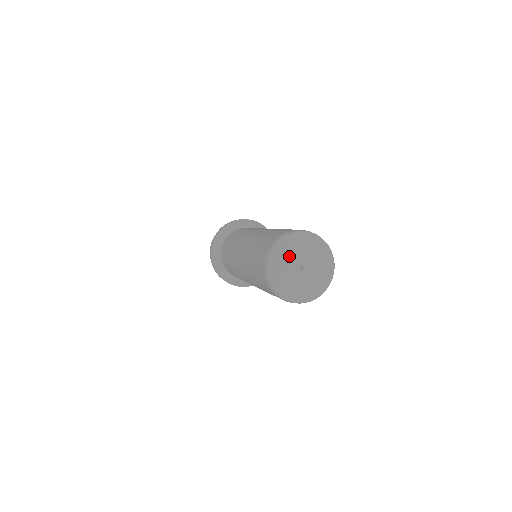
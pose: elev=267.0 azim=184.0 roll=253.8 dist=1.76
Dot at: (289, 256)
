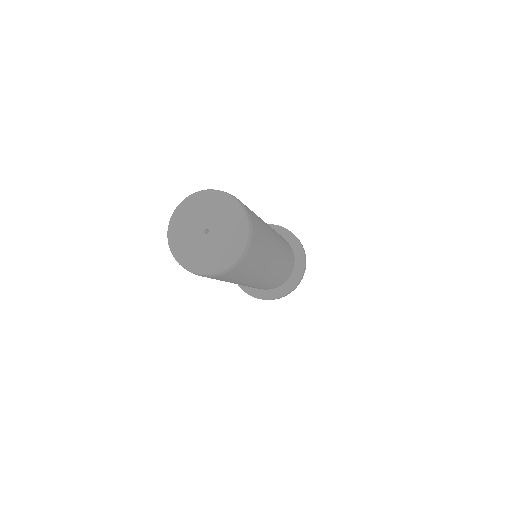
Dot at: (185, 230)
